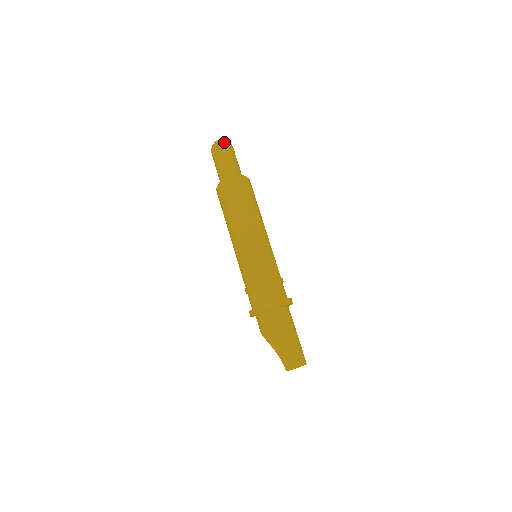
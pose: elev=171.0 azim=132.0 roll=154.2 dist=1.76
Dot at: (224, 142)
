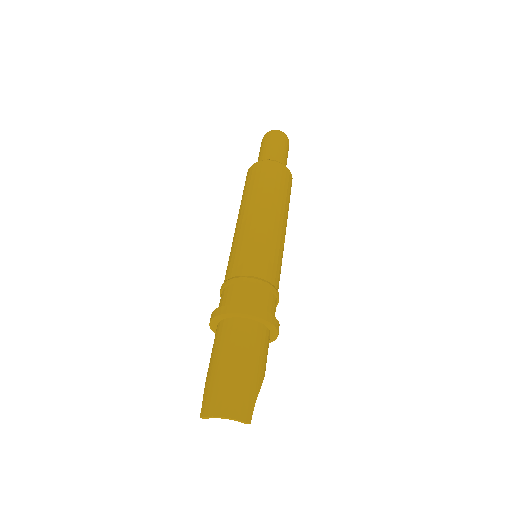
Dot at: (270, 131)
